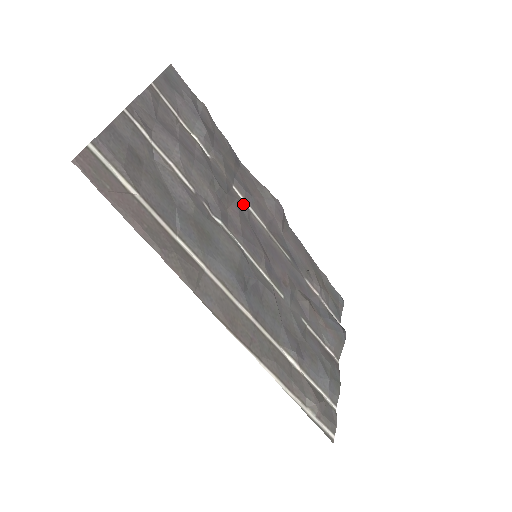
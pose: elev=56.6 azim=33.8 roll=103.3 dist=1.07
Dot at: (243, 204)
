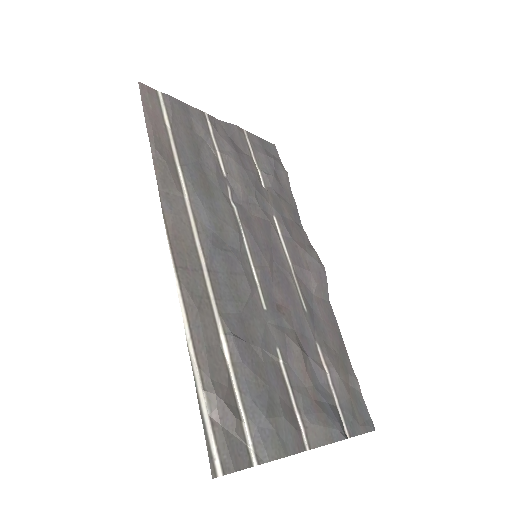
Dot at: (275, 230)
